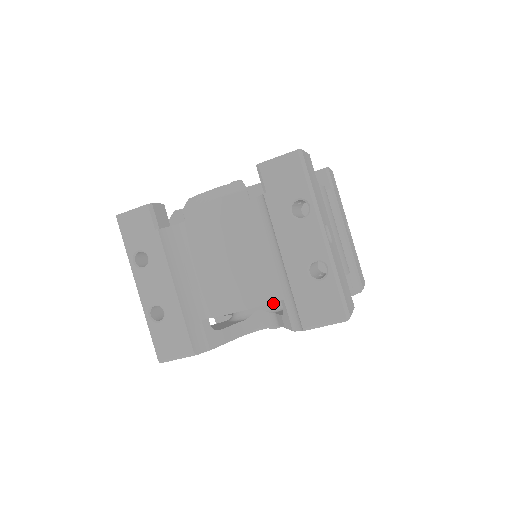
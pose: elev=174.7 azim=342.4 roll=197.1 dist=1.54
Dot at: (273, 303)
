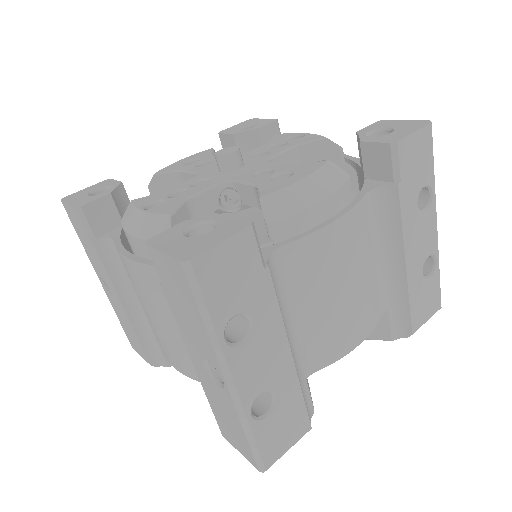
Dot at: occluded
